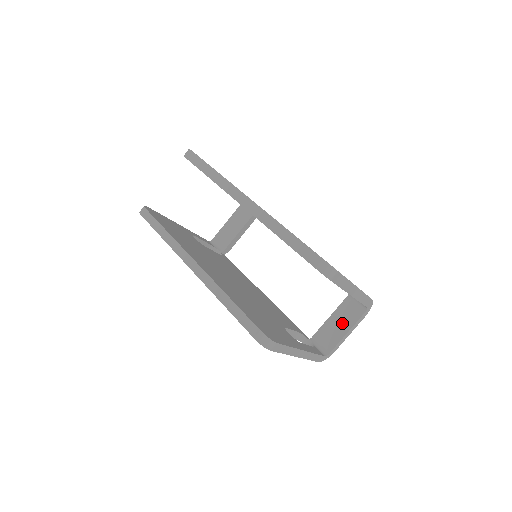
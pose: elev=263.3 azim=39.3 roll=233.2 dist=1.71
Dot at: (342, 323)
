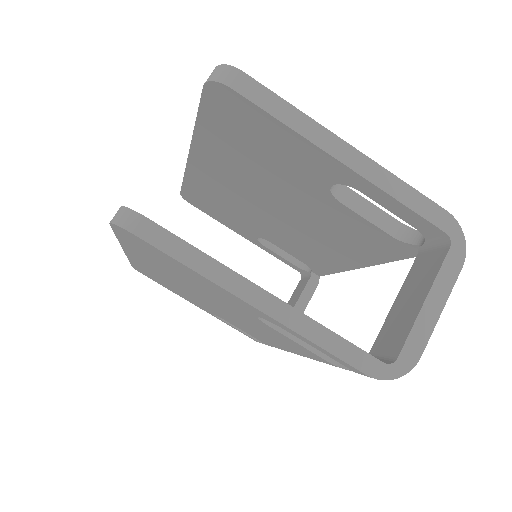
Dot at: (414, 294)
